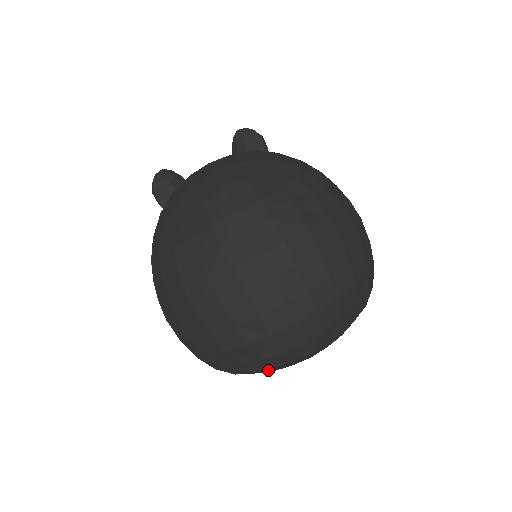
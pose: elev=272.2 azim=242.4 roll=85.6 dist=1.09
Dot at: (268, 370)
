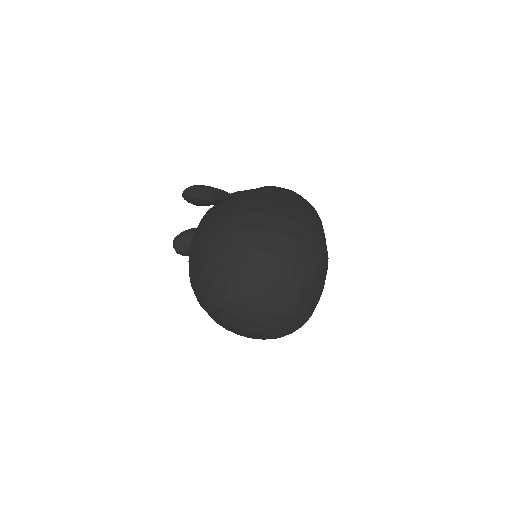
Dot at: occluded
